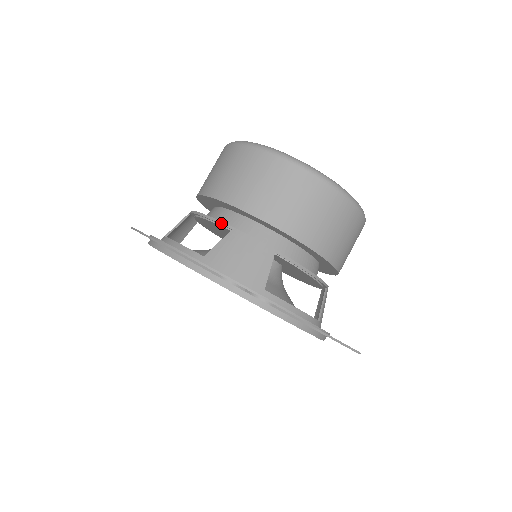
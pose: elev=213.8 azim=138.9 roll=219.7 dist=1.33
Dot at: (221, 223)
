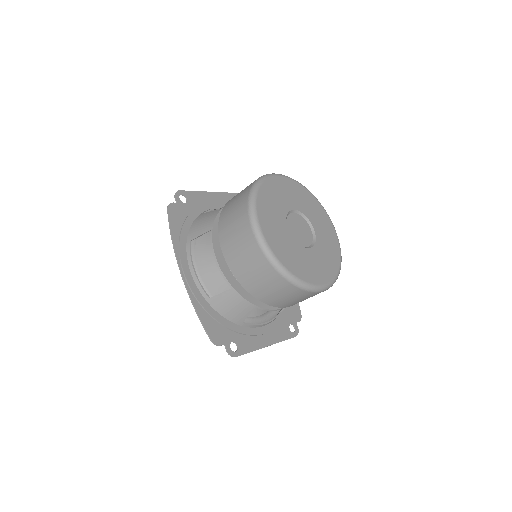
Dot at: (226, 280)
